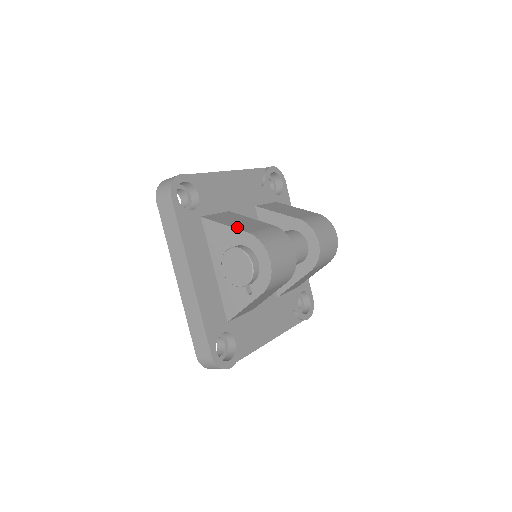
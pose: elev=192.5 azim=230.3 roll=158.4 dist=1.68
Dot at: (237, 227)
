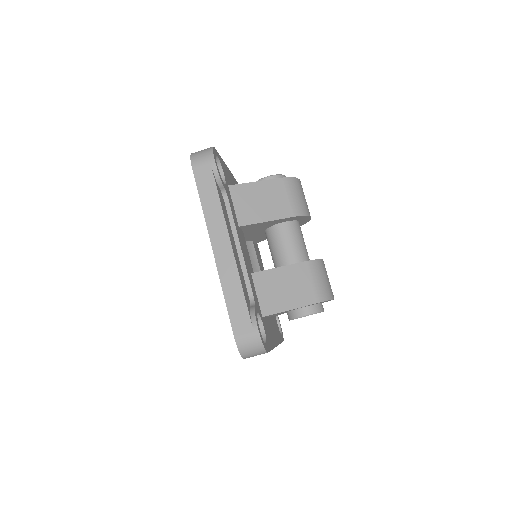
Dot at: occluded
